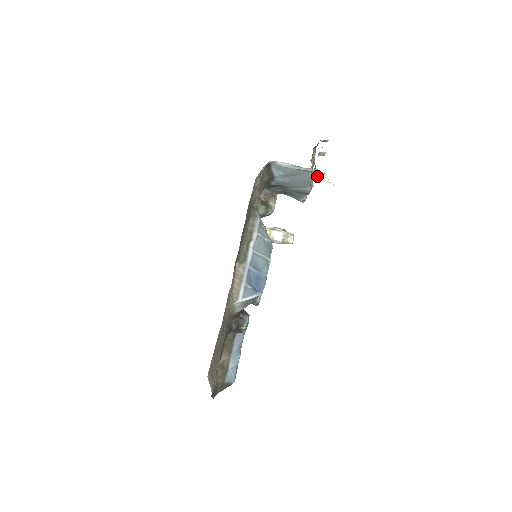
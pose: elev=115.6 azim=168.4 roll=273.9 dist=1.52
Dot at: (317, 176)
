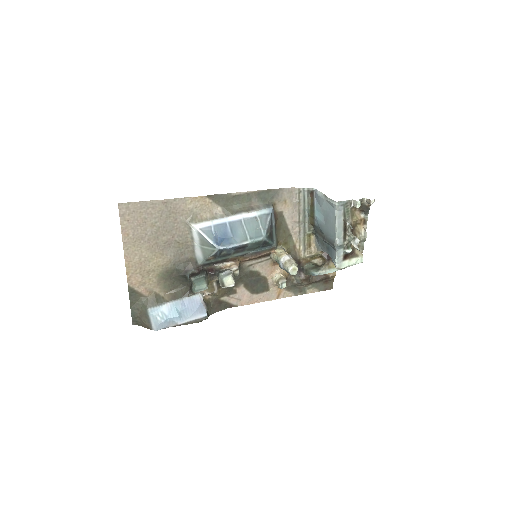
Dot at: (351, 236)
